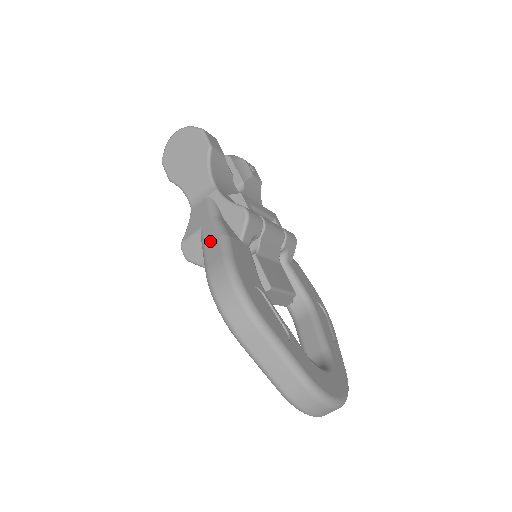
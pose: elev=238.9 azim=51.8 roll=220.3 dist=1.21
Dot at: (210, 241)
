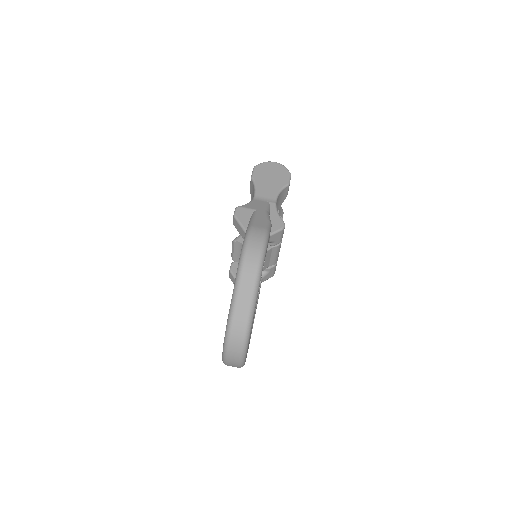
Dot at: (260, 218)
